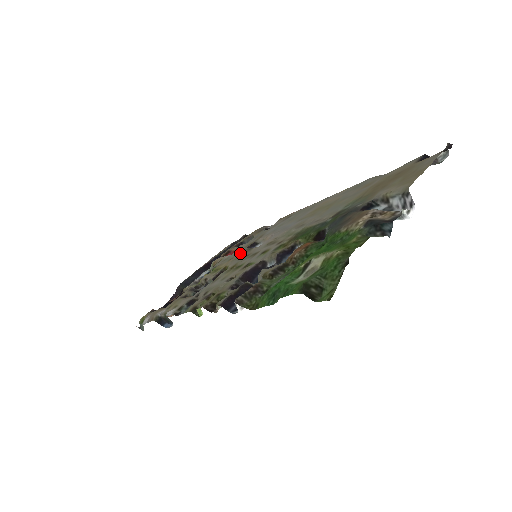
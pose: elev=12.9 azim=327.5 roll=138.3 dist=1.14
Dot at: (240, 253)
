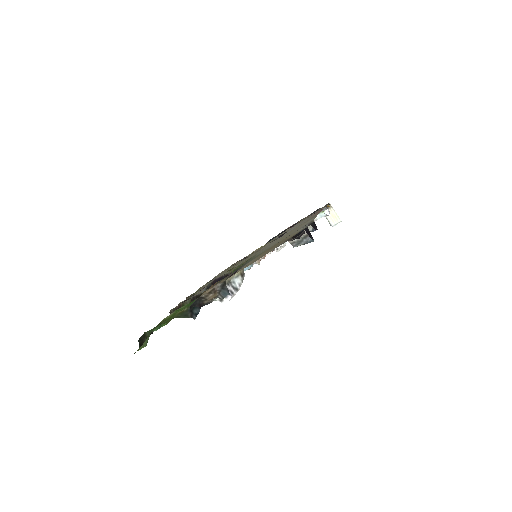
Dot at: (272, 240)
